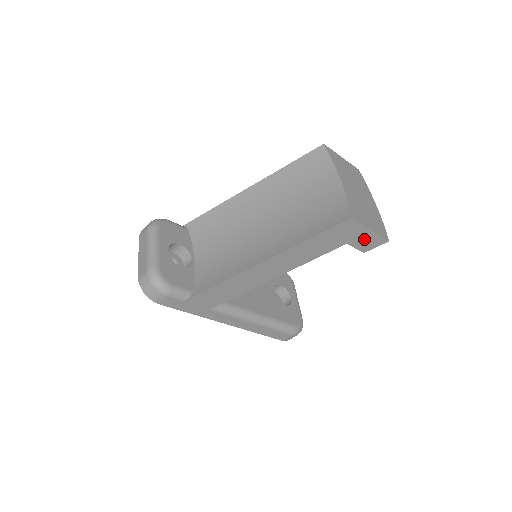
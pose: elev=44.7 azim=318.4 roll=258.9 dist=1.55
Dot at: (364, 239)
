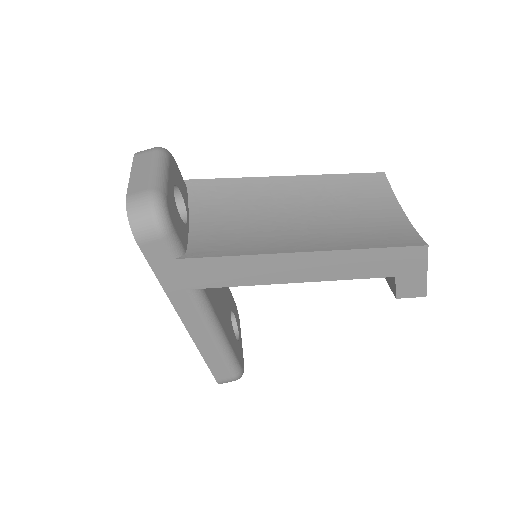
Dot at: (412, 280)
